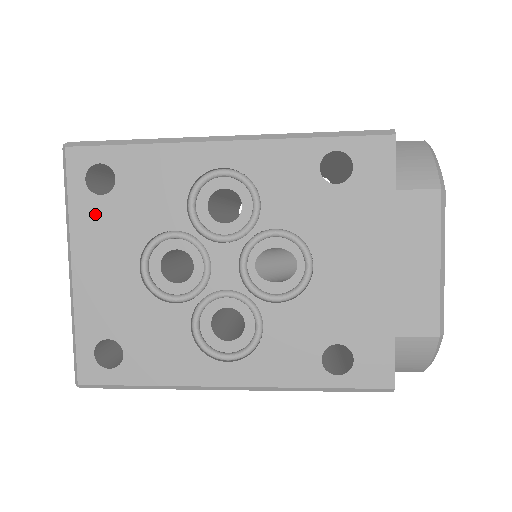
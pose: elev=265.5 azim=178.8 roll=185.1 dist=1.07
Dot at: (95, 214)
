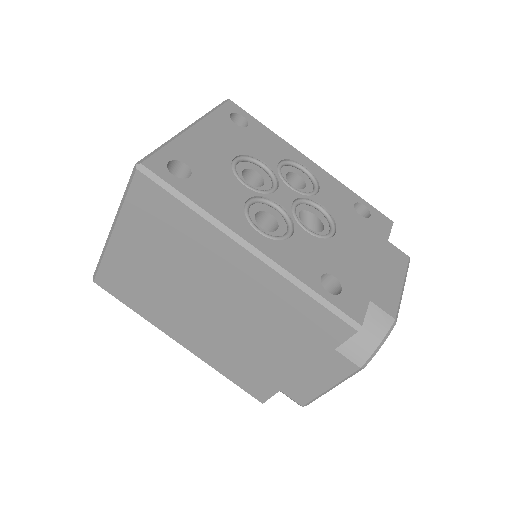
Dot at: (226, 125)
